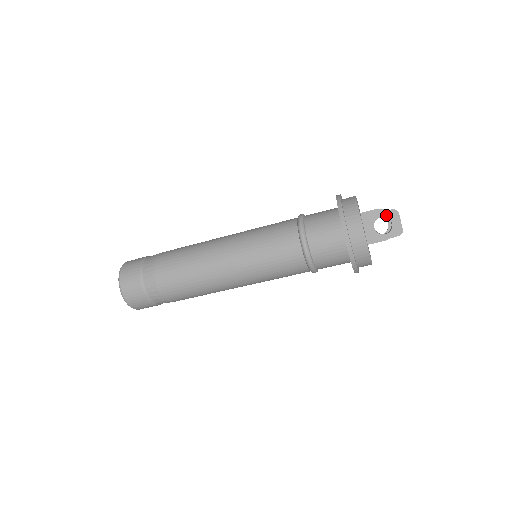
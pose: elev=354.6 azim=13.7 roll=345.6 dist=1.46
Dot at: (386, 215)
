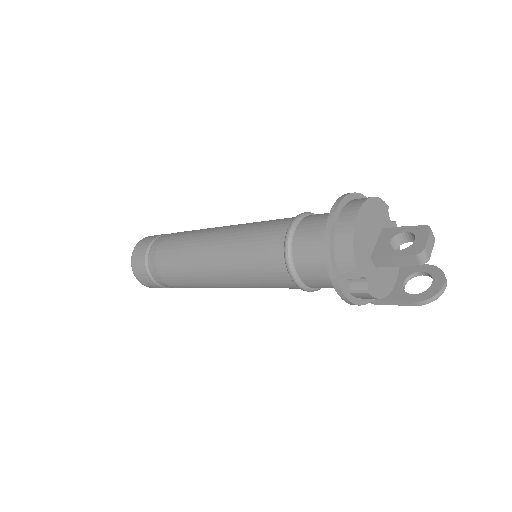
Dot at: (413, 230)
